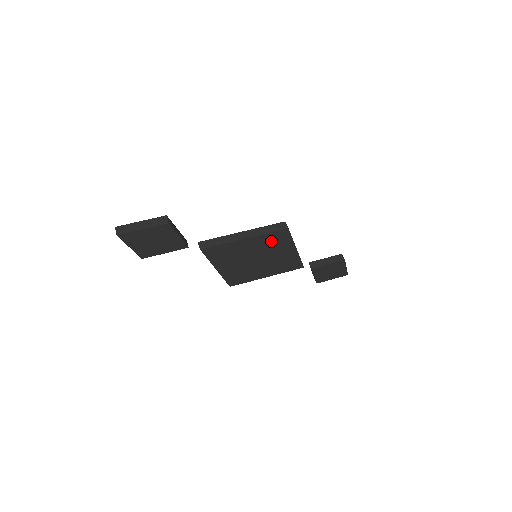
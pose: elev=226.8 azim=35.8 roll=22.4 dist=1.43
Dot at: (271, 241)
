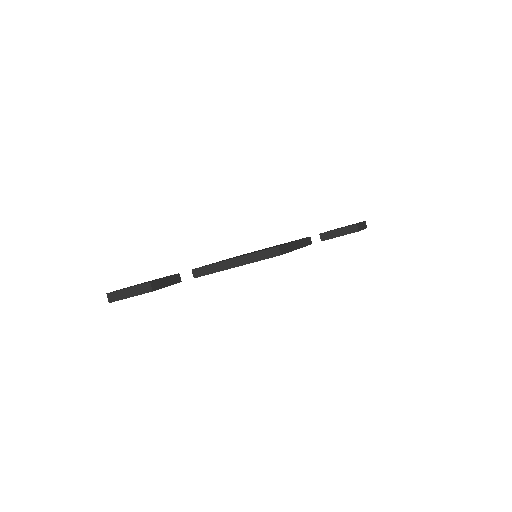
Dot at: occluded
